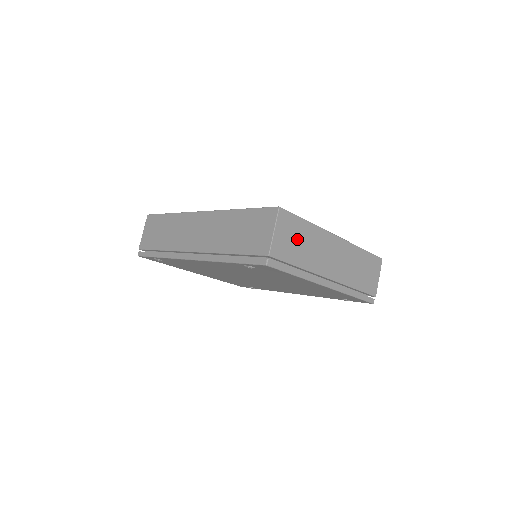
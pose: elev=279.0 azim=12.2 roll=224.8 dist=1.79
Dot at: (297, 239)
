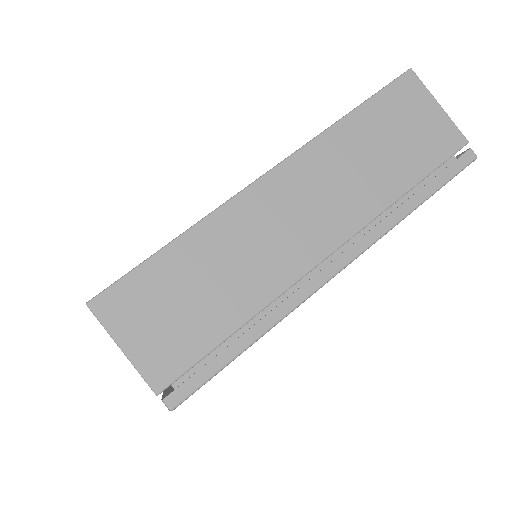
Dot at: (184, 296)
